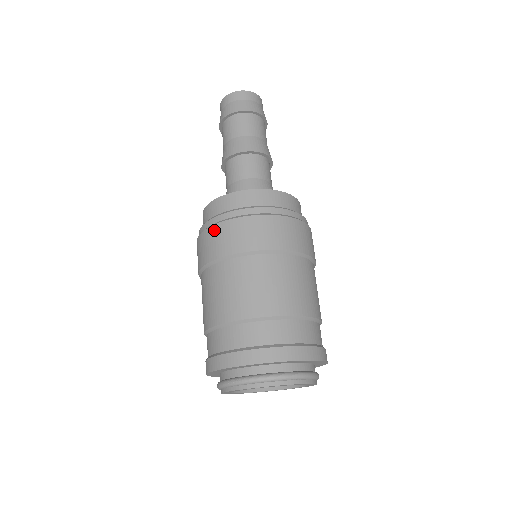
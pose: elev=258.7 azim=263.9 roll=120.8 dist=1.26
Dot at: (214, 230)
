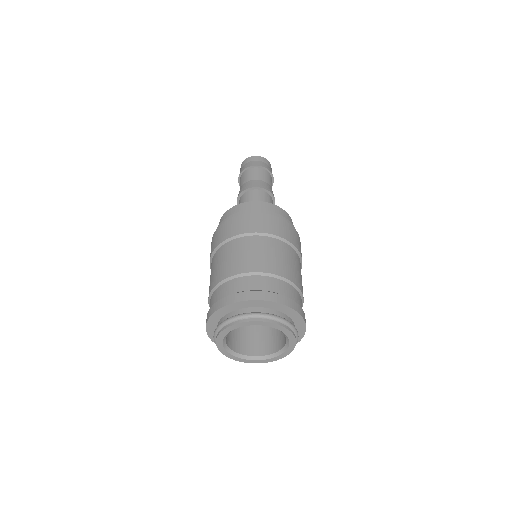
Dot at: occluded
